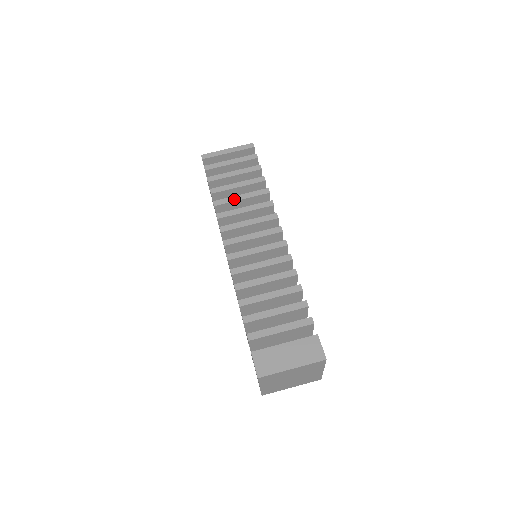
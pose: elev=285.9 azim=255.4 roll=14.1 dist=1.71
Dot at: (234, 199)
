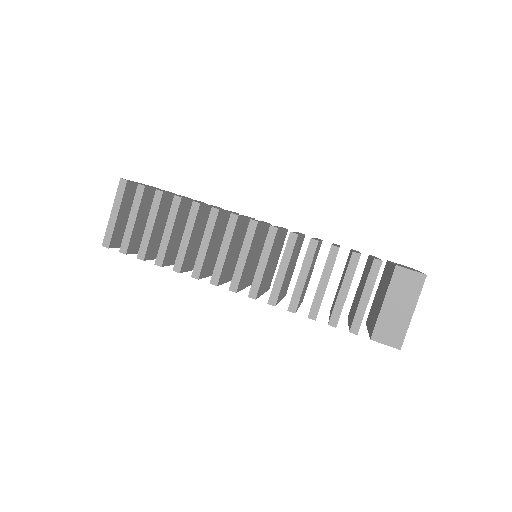
Dot at: (184, 247)
